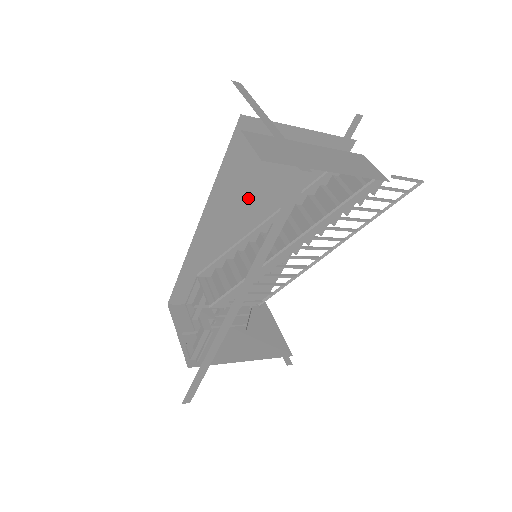
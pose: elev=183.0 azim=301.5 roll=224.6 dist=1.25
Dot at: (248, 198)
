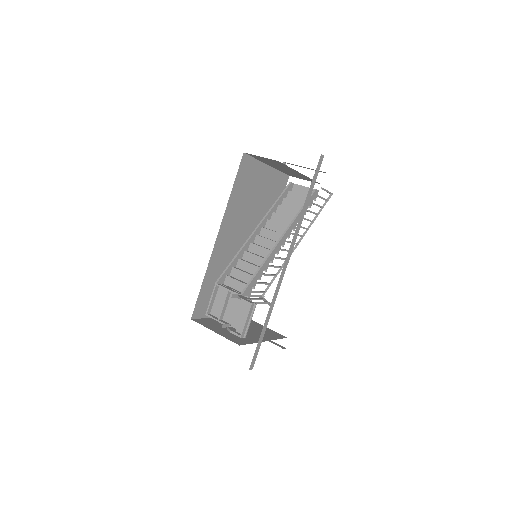
Dot at: (242, 217)
